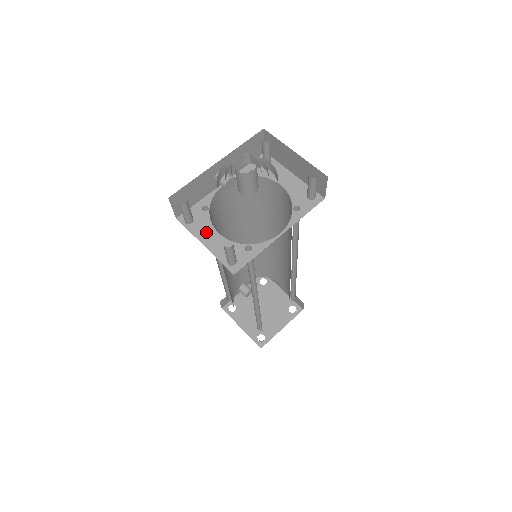
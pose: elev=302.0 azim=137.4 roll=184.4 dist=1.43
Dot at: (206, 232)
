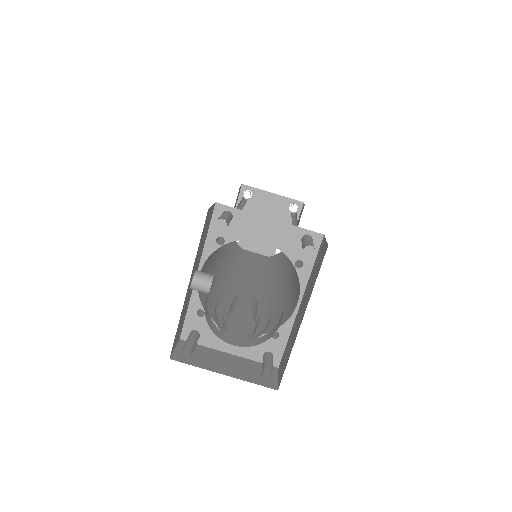
Dot at: occluded
